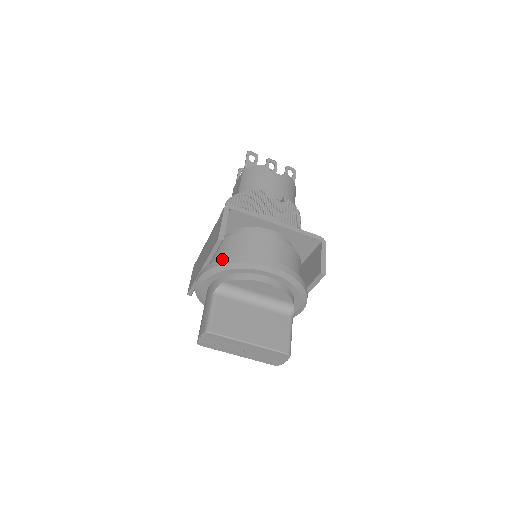
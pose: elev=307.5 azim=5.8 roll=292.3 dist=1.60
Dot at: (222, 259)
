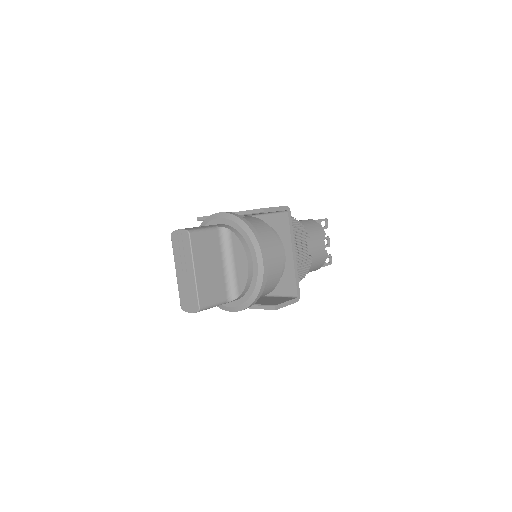
Dot at: (248, 221)
